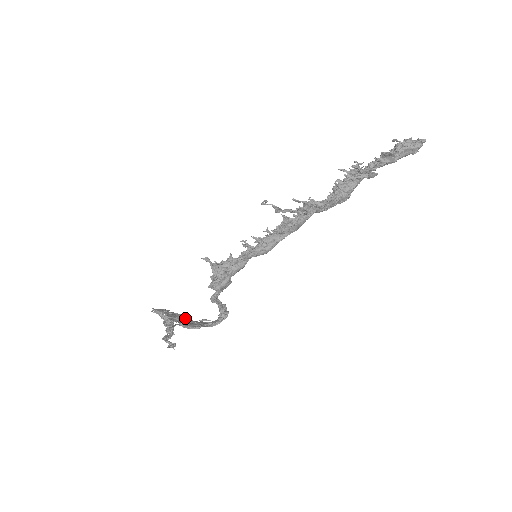
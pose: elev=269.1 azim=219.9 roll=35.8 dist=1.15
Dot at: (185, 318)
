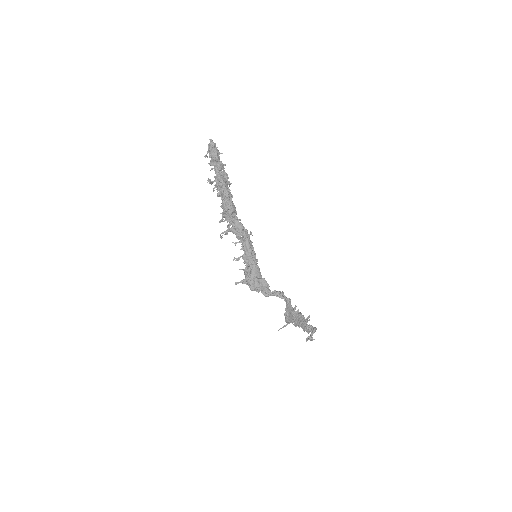
Dot at: occluded
